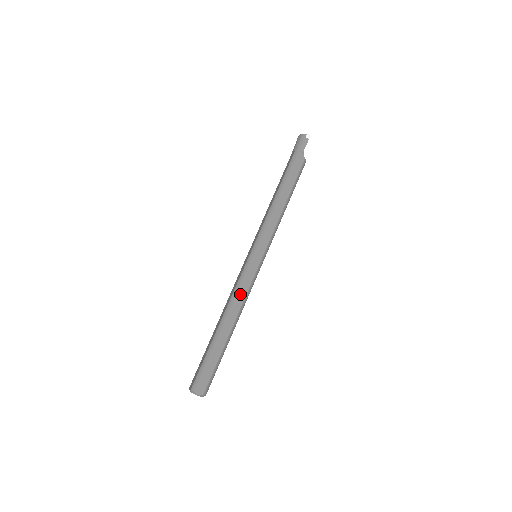
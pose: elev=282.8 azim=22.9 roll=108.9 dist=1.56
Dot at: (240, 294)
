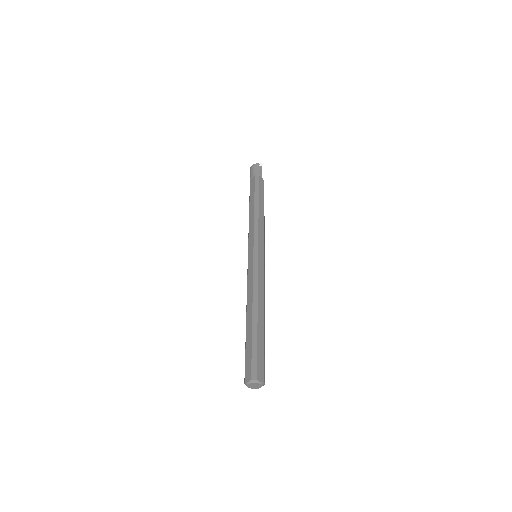
Dot at: (260, 285)
